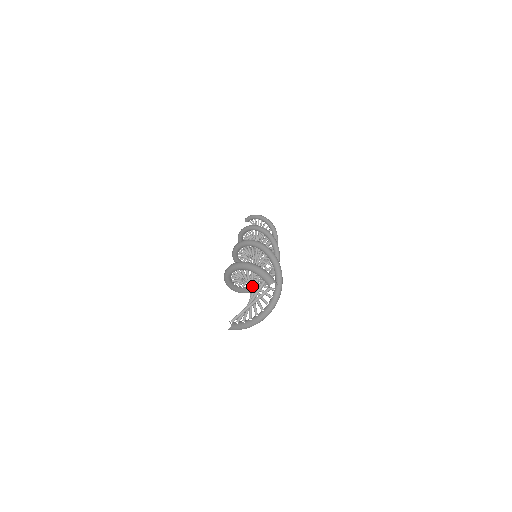
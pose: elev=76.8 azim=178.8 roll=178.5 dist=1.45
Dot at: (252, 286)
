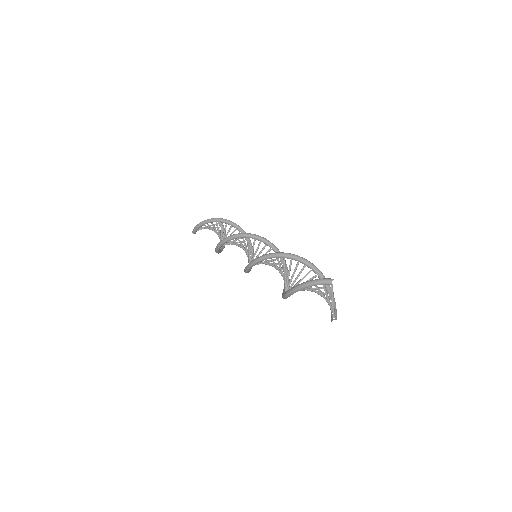
Dot at: (314, 291)
